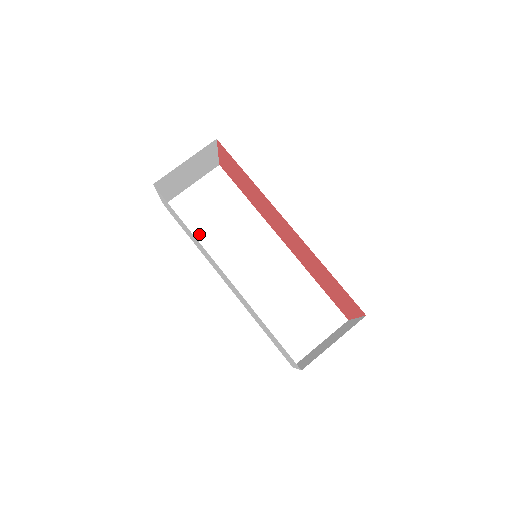
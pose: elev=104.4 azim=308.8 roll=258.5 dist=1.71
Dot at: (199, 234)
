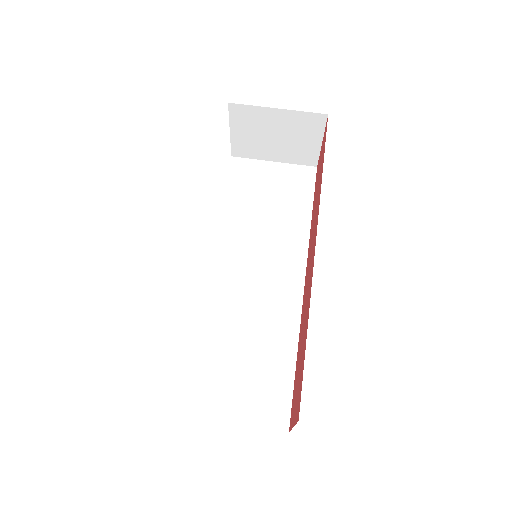
Dot at: (233, 204)
